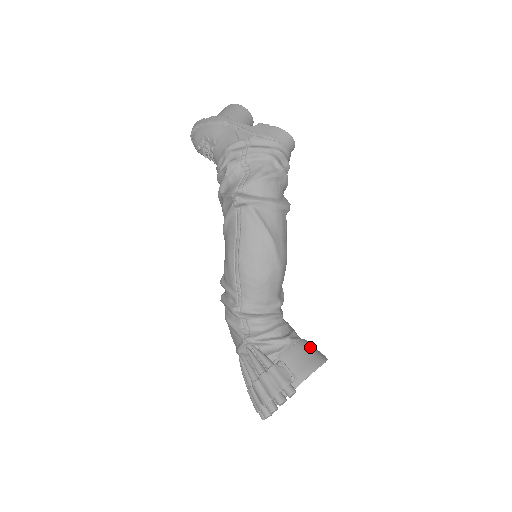
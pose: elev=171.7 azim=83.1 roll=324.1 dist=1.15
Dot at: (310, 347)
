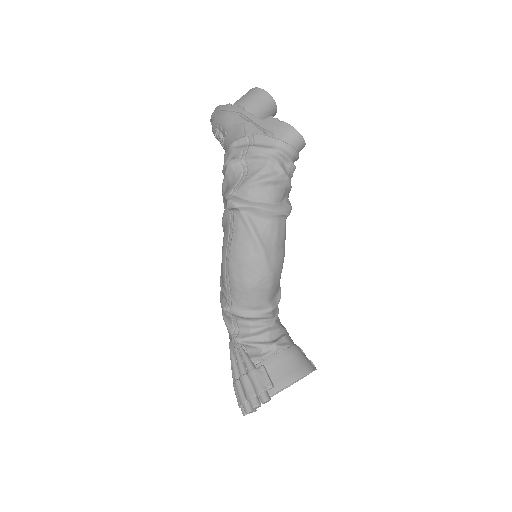
Dot at: (298, 355)
